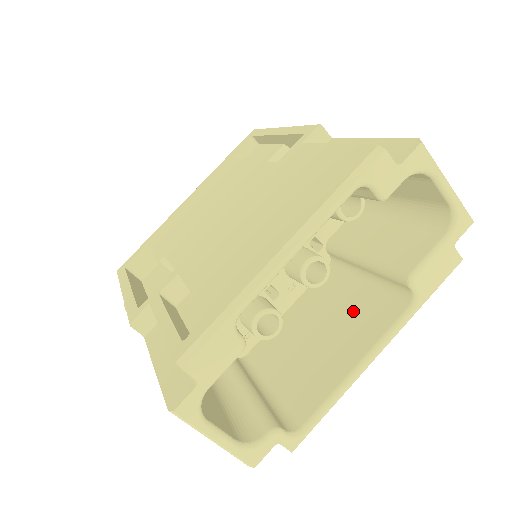
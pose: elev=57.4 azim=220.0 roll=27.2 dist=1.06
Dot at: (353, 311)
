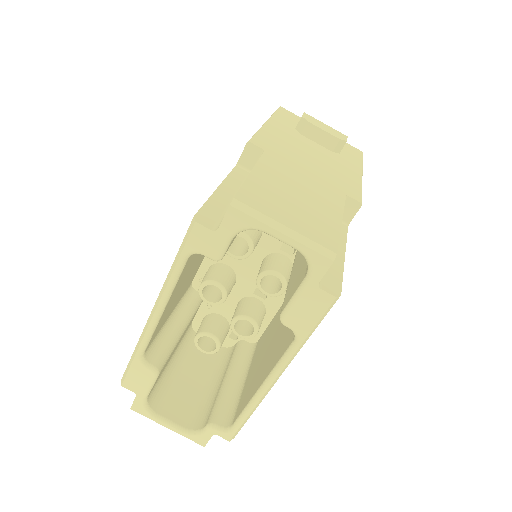
Dot at: (286, 328)
